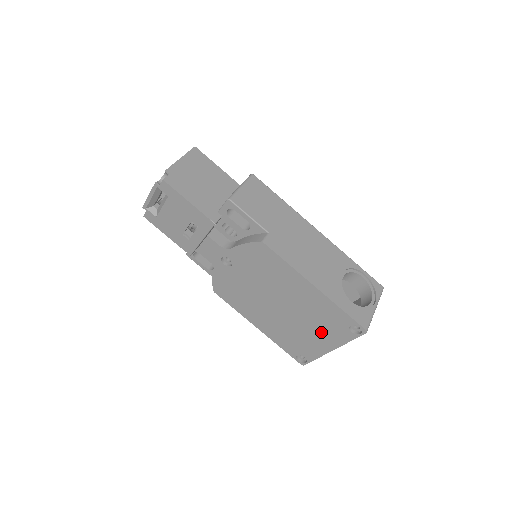
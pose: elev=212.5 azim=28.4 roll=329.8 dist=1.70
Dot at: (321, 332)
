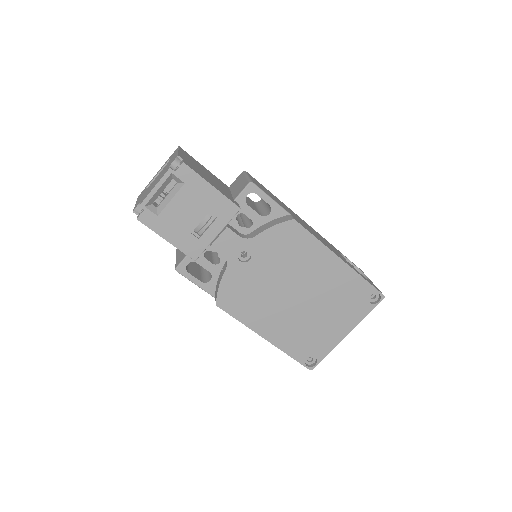
Dot at: (339, 315)
